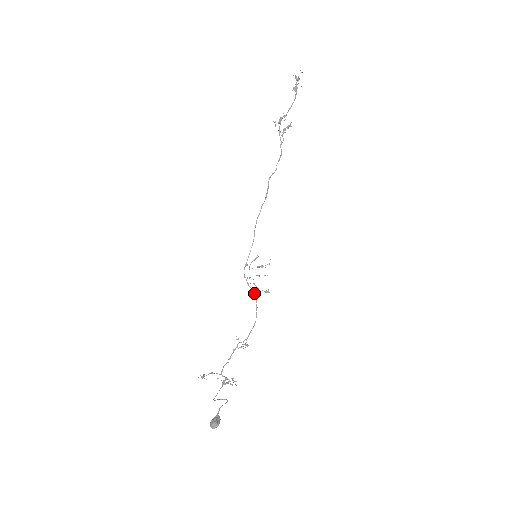
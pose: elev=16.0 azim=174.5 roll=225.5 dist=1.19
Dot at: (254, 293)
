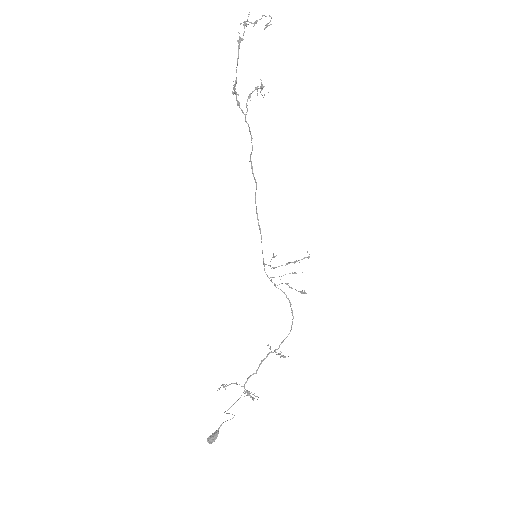
Dot at: (286, 295)
